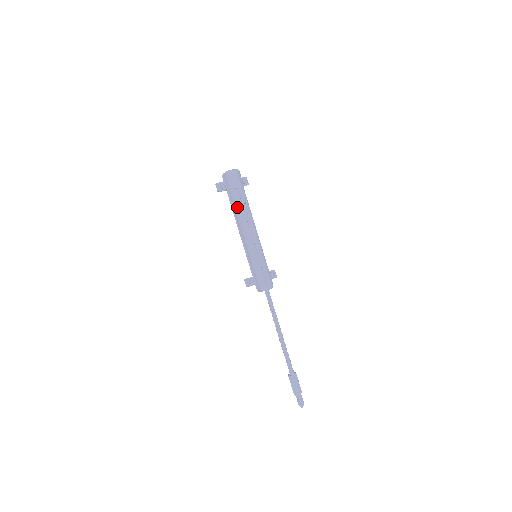
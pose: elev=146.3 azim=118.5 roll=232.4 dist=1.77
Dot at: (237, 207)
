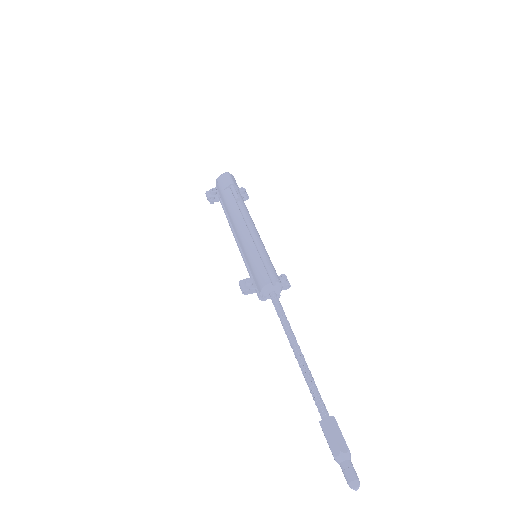
Dot at: (229, 205)
